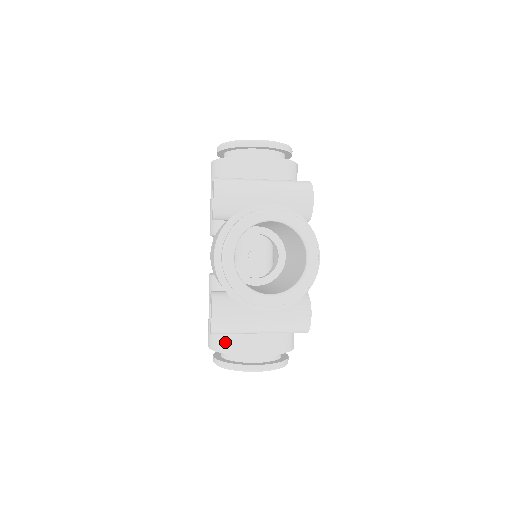
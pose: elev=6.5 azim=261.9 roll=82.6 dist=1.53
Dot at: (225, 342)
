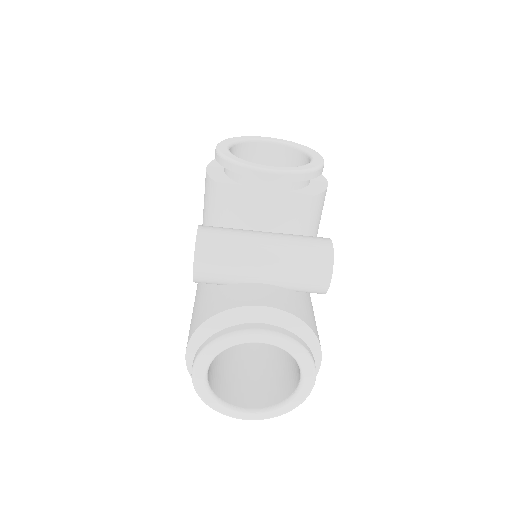
Dot at: (213, 305)
